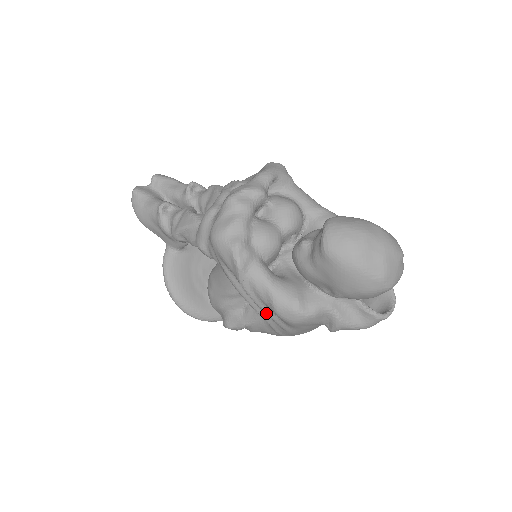
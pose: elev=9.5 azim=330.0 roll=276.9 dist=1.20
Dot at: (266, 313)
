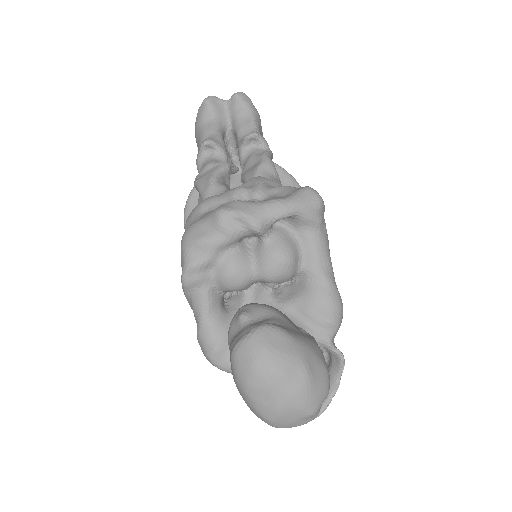
Dot at: occluded
